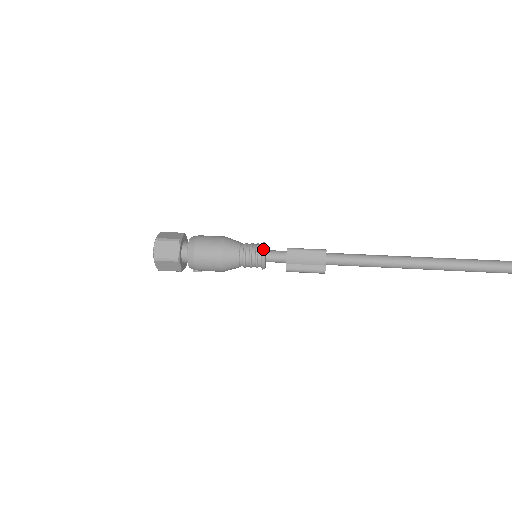
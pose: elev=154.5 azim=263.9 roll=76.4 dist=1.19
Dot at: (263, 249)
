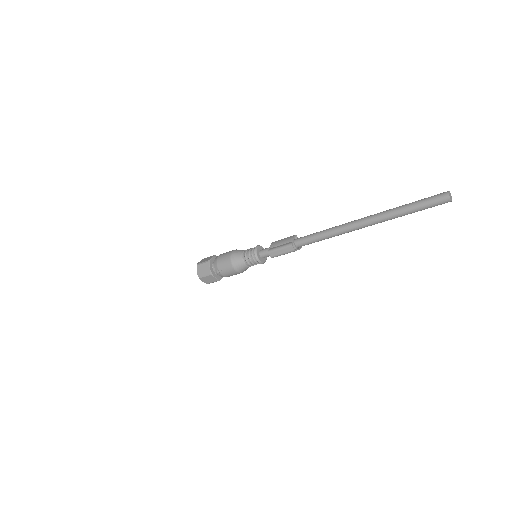
Dot at: (258, 245)
